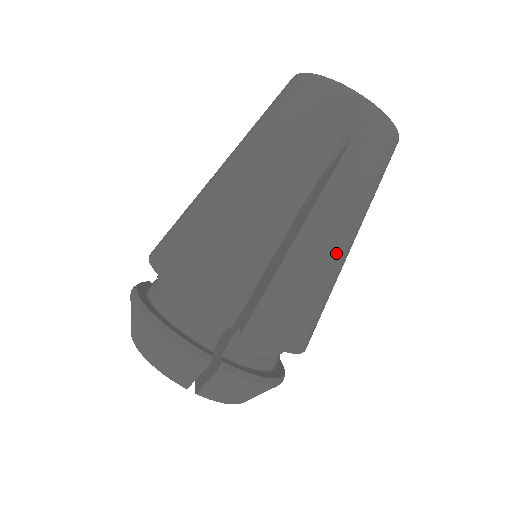
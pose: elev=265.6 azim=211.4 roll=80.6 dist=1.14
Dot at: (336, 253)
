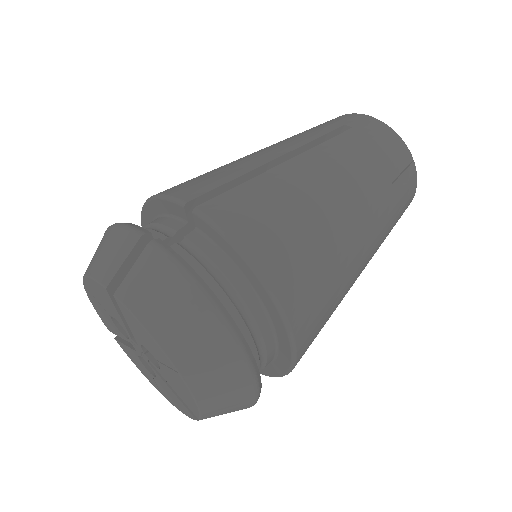
Dot at: (331, 198)
